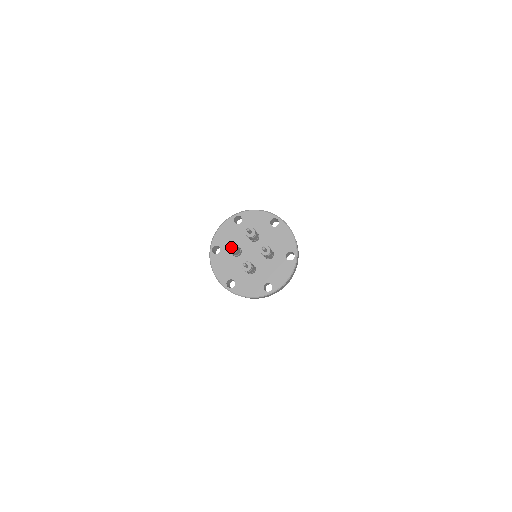
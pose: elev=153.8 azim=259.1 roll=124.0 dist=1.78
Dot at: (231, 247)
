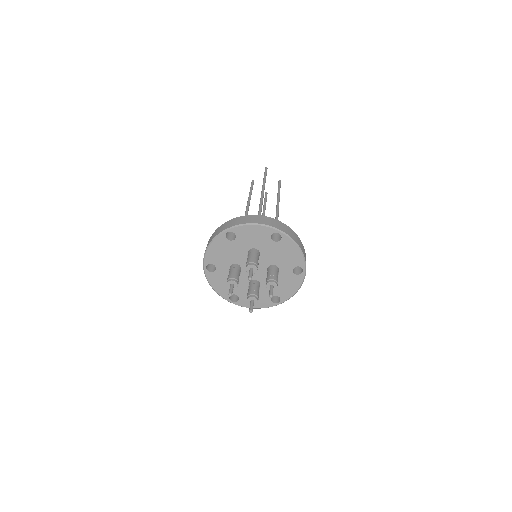
Dot at: (232, 291)
